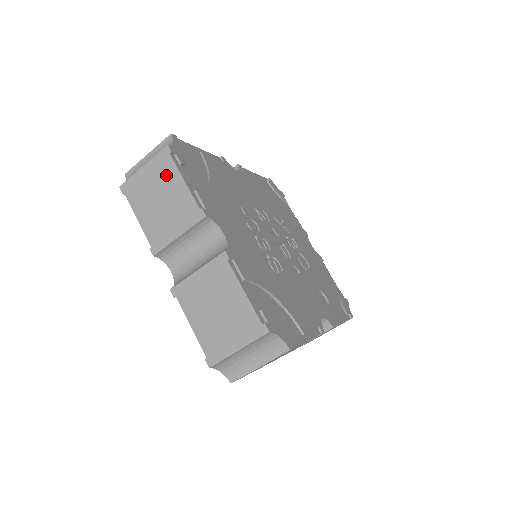
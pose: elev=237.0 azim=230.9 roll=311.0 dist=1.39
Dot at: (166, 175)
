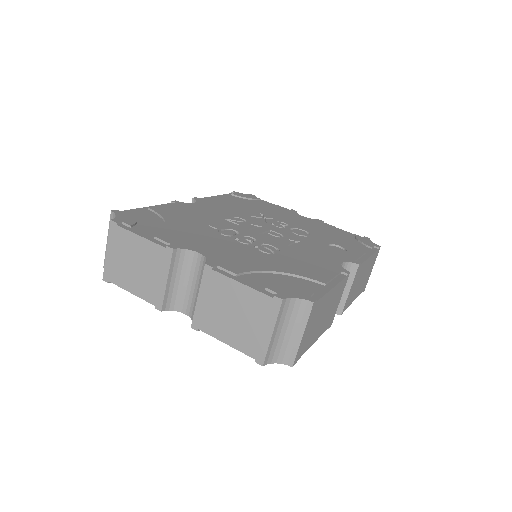
Dot at: (125, 243)
